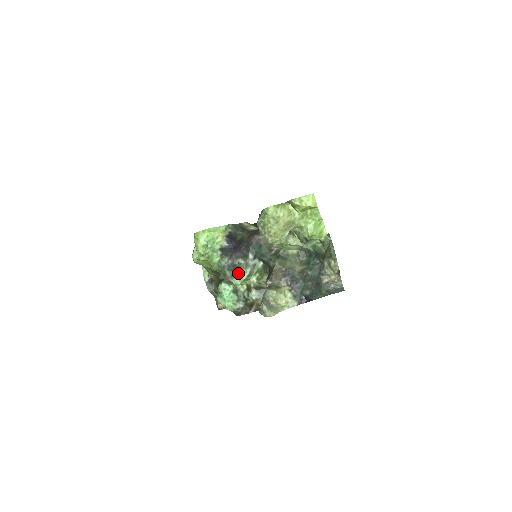
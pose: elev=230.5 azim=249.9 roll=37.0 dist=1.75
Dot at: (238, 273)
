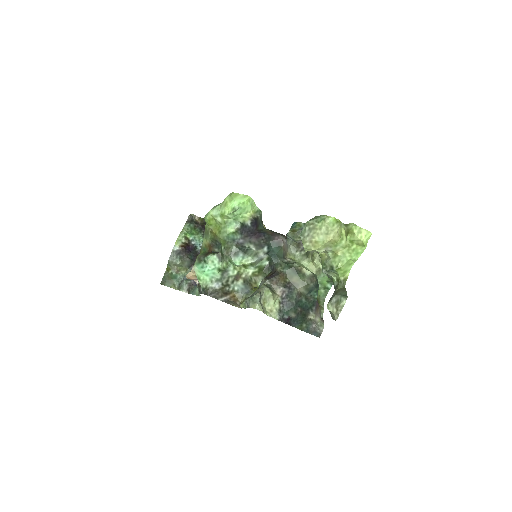
Dot at: (244, 255)
